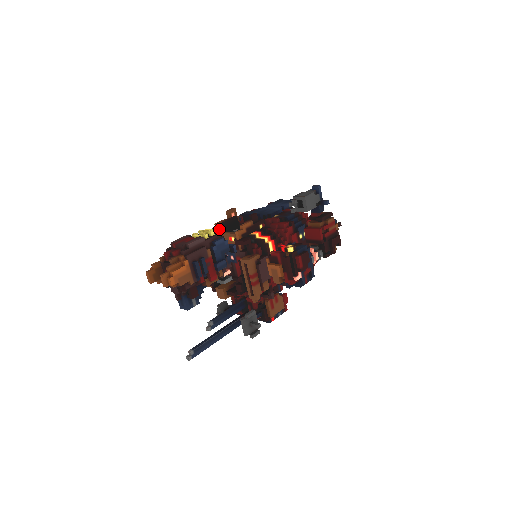
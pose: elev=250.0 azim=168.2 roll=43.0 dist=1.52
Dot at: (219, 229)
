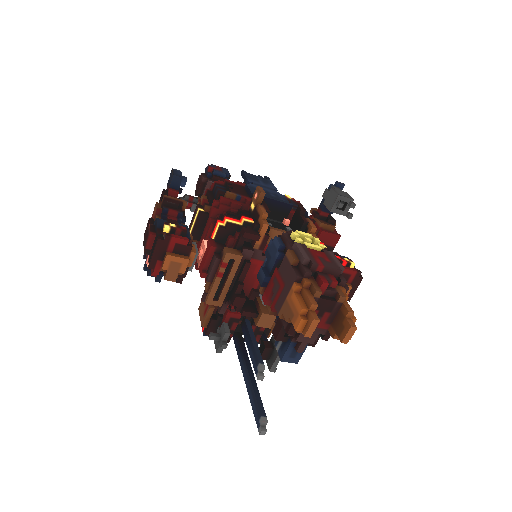
Dot at: occluded
